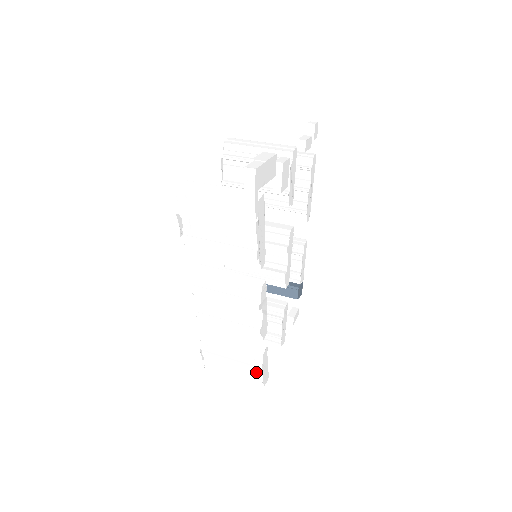
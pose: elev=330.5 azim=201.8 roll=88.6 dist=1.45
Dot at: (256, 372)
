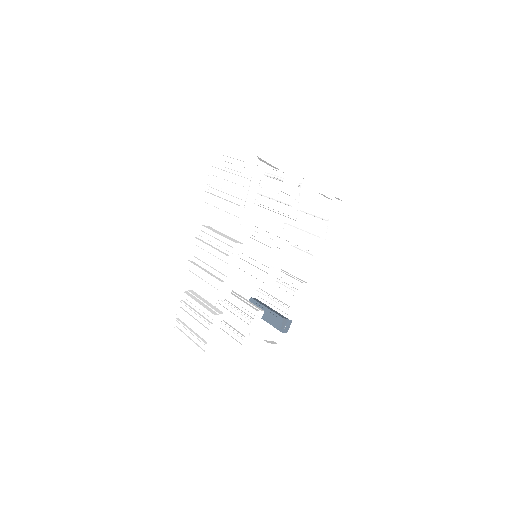
Dot at: (205, 335)
